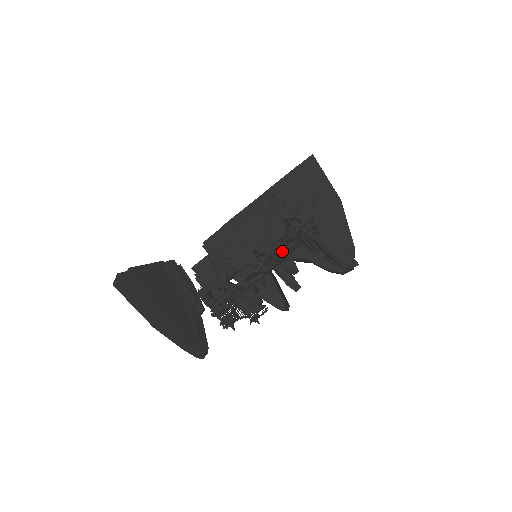
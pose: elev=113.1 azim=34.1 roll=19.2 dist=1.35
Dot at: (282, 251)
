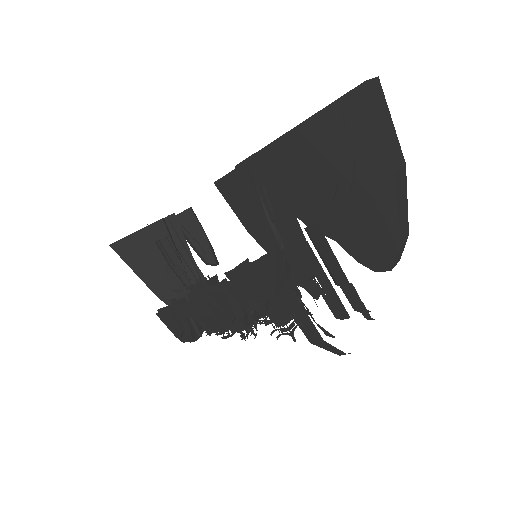
Dot at: (252, 330)
